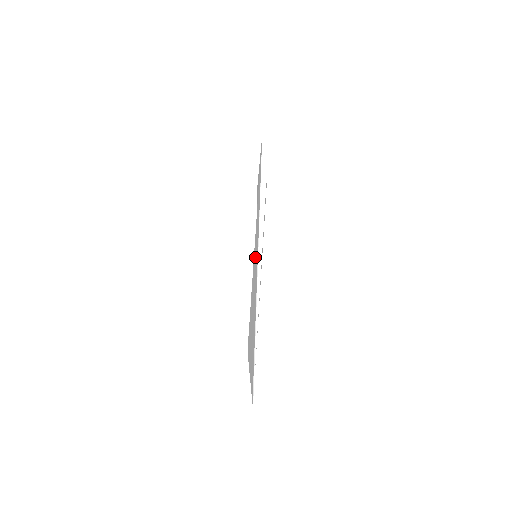
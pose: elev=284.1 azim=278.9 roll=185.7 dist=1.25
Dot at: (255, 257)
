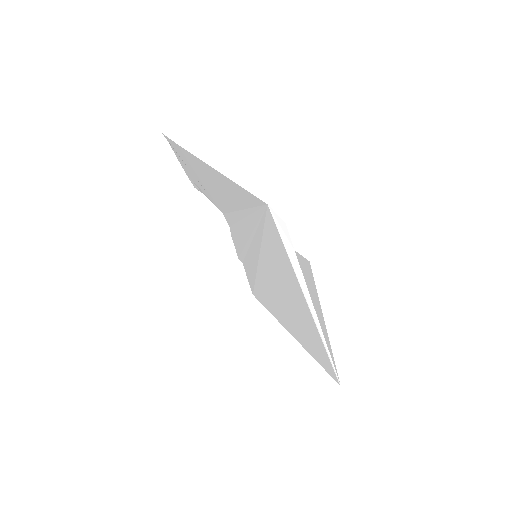
Dot at: (279, 281)
